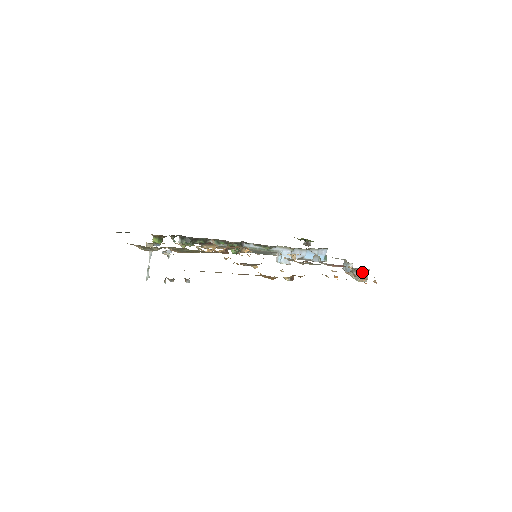
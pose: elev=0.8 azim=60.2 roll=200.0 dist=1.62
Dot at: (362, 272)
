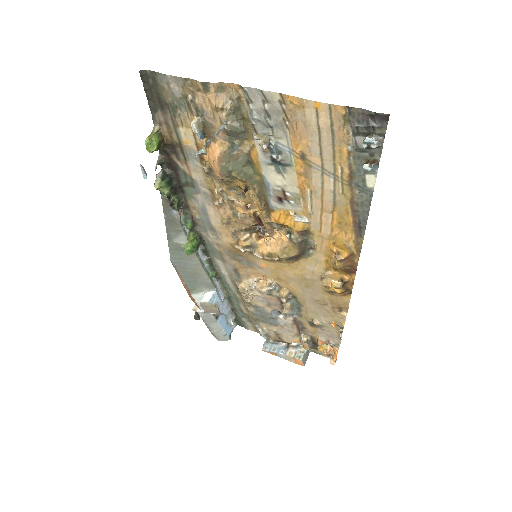
Dot at: (306, 351)
